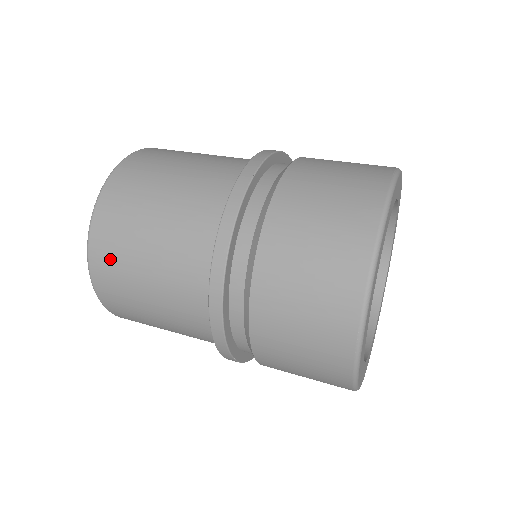
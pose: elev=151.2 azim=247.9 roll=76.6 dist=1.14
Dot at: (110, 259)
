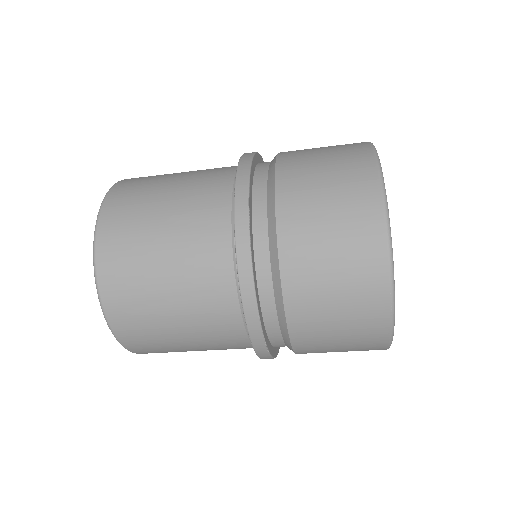
Dot at: (145, 177)
